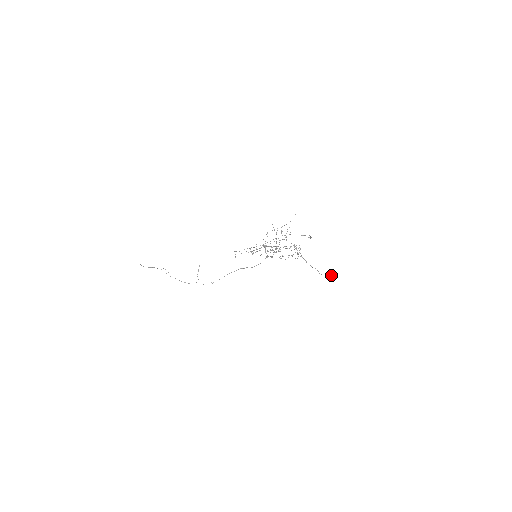
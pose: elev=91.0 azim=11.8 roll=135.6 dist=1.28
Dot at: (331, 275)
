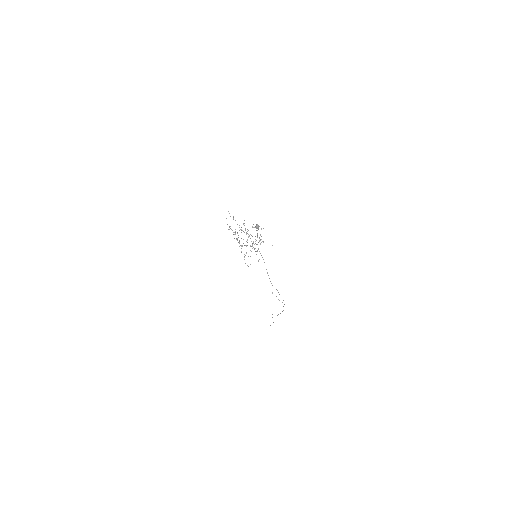
Dot at: (256, 226)
